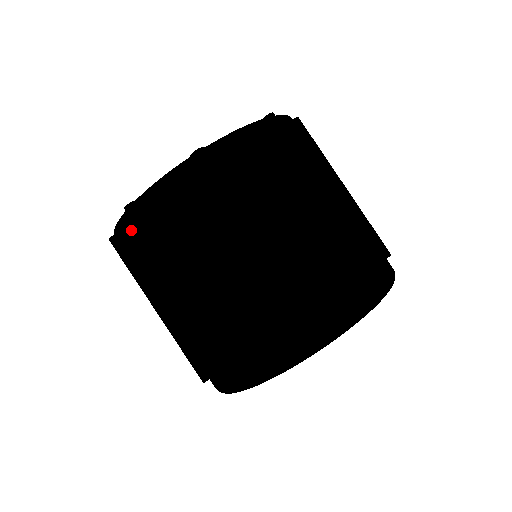
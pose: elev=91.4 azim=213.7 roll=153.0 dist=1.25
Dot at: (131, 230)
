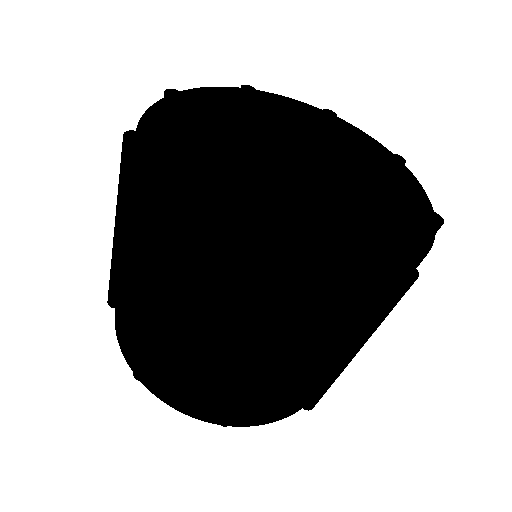
Dot at: occluded
